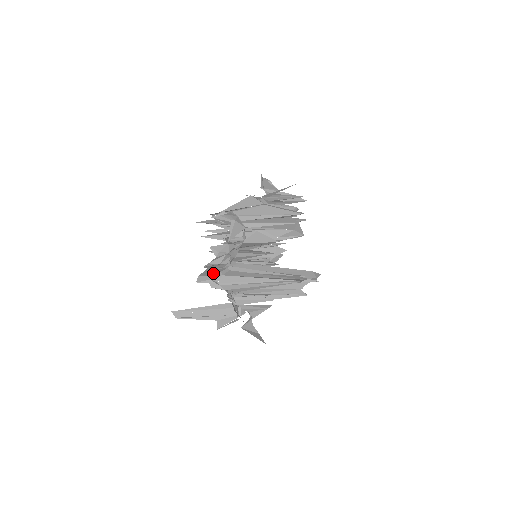
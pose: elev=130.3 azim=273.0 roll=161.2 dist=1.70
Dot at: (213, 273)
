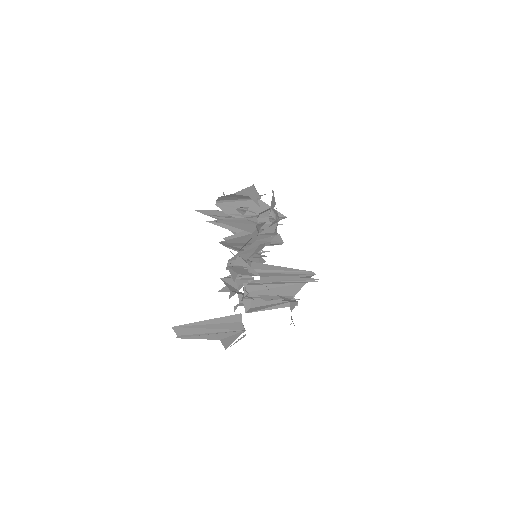
Dot at: (250, 254)
